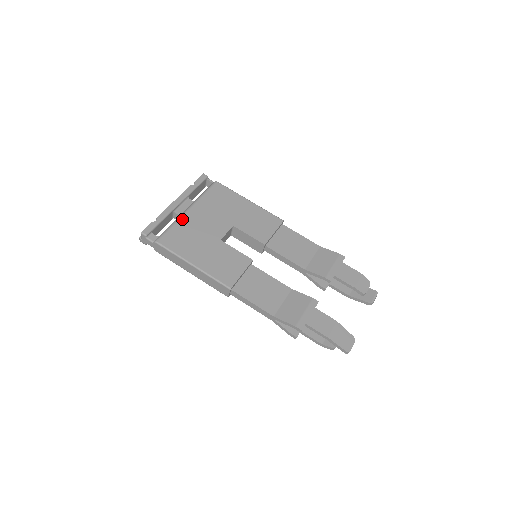
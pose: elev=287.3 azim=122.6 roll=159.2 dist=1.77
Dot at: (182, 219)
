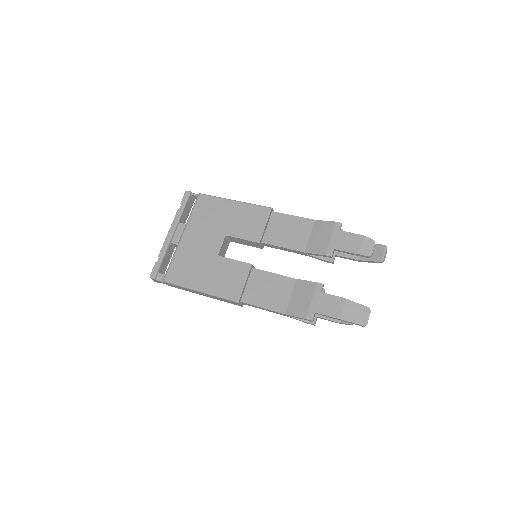
Dot at: (179, 249)
